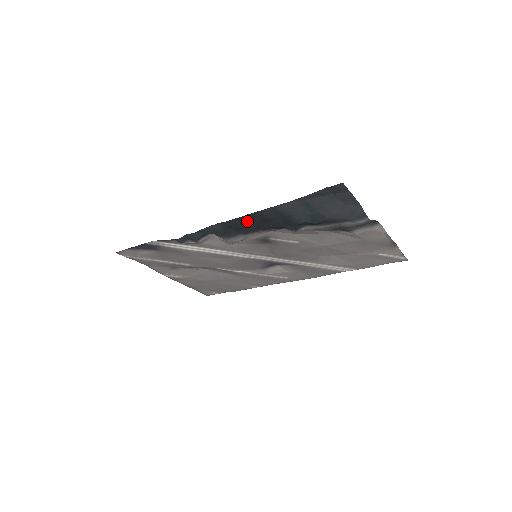
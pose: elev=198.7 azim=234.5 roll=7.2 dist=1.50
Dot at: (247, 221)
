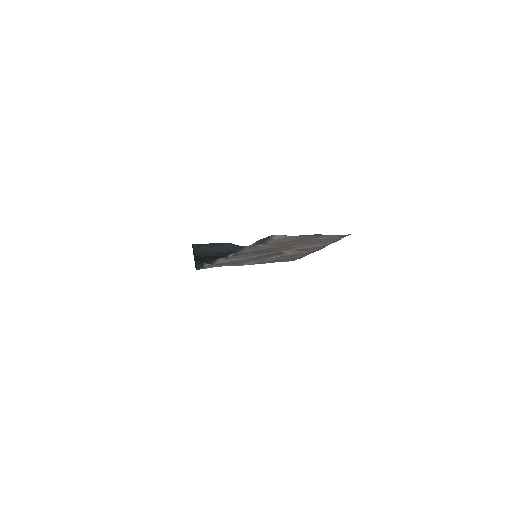
Dot at: (201, 259)
